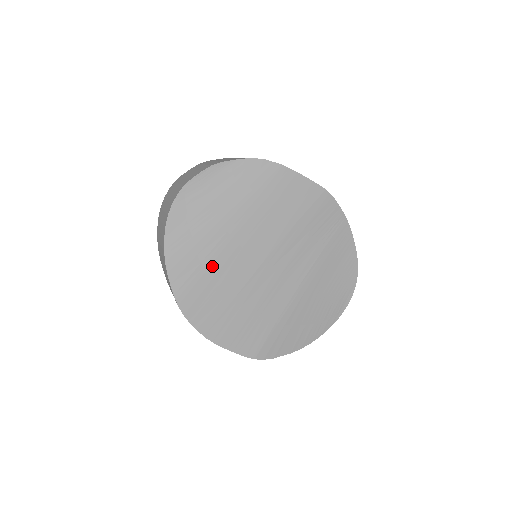
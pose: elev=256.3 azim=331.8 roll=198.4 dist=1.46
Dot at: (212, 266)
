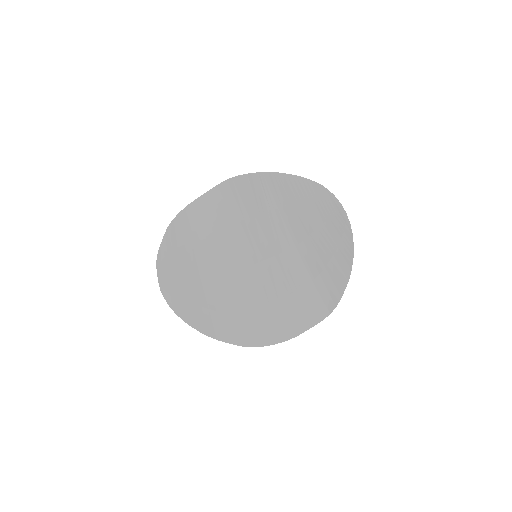
Dot at: (232, 305)
